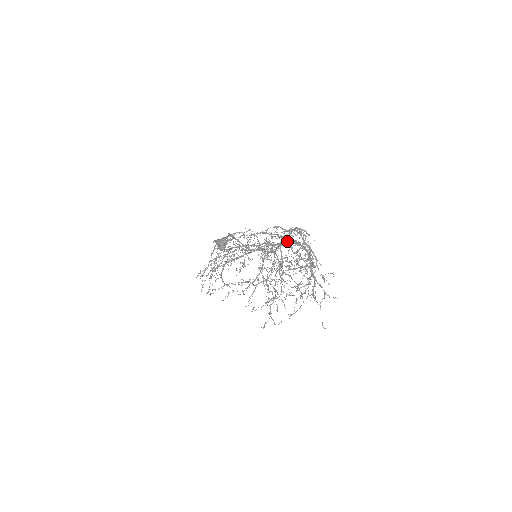
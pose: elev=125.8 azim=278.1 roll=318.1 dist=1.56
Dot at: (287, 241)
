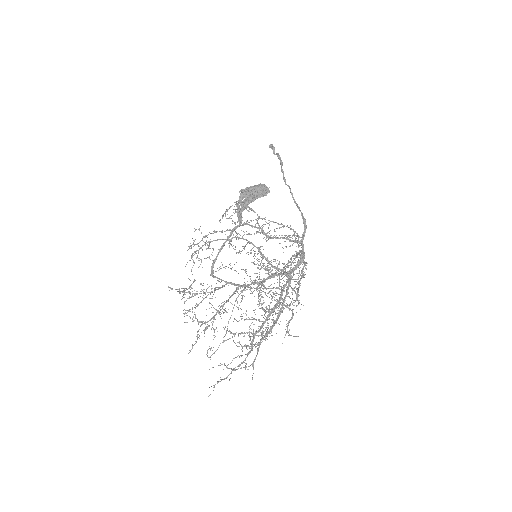
Dot at: (269, 297)
